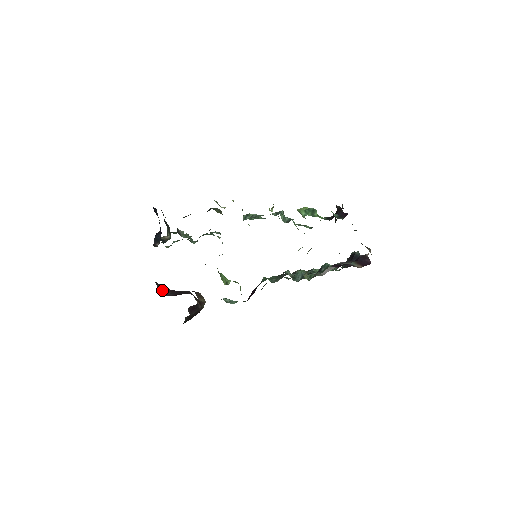
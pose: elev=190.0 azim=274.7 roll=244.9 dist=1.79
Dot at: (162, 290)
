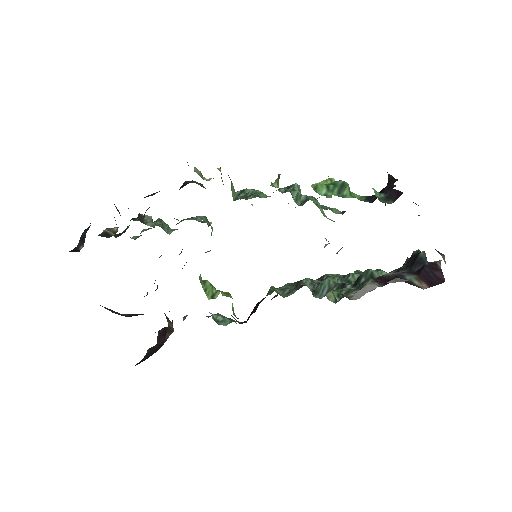
Dot at: (110, 310)
